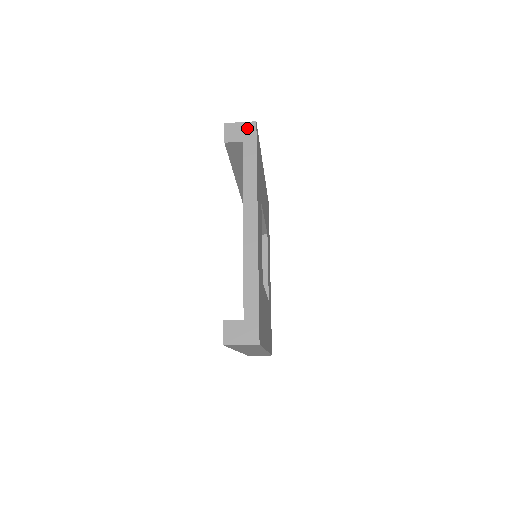
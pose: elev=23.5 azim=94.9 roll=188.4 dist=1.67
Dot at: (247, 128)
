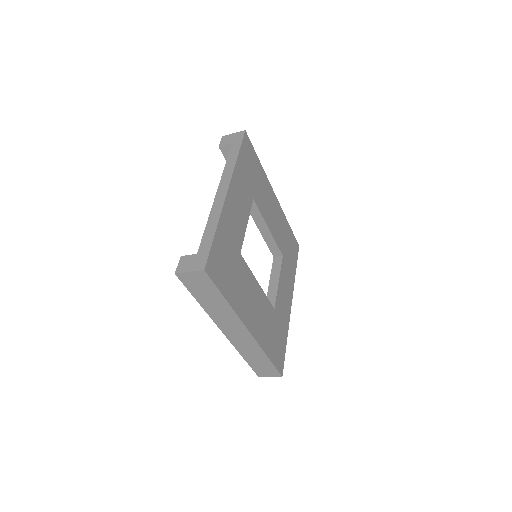
Dot at: (237, 135)
